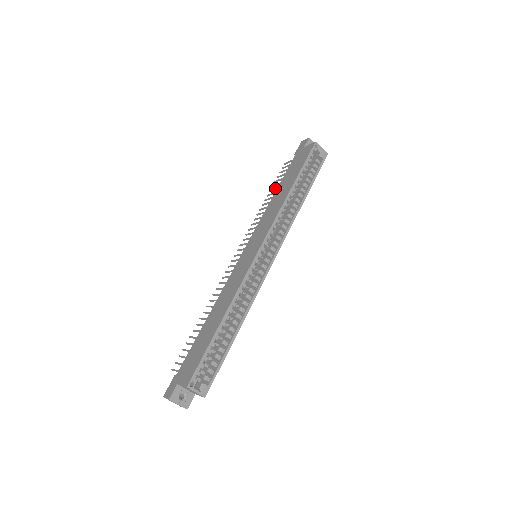
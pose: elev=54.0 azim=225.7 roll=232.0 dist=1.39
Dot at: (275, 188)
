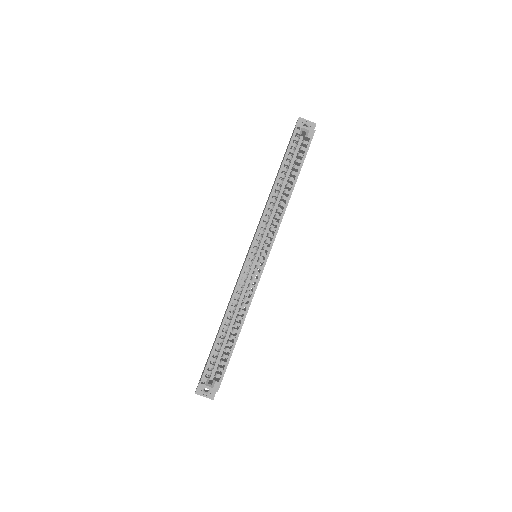
Dot at: occluded
